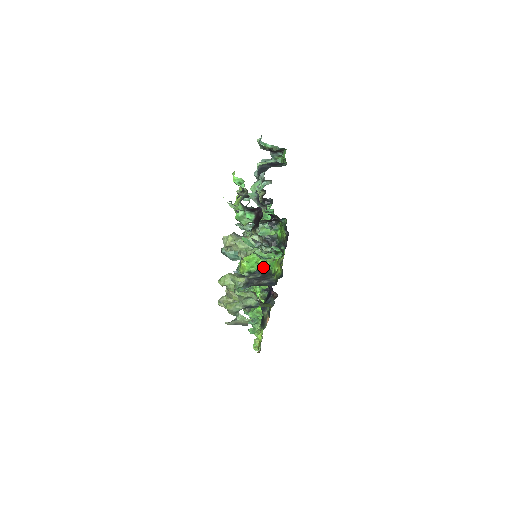
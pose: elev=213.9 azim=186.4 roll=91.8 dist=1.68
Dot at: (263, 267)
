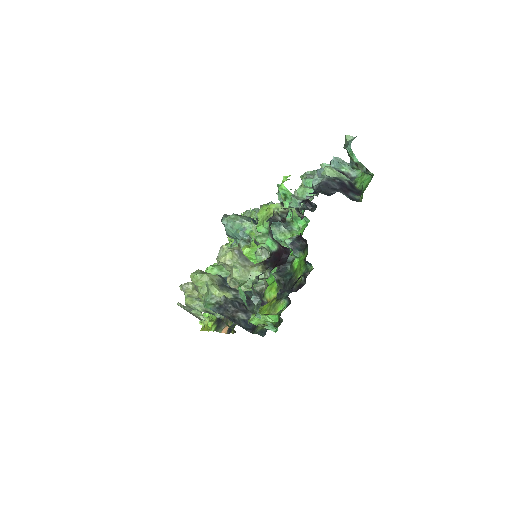
Dot at: occluded
